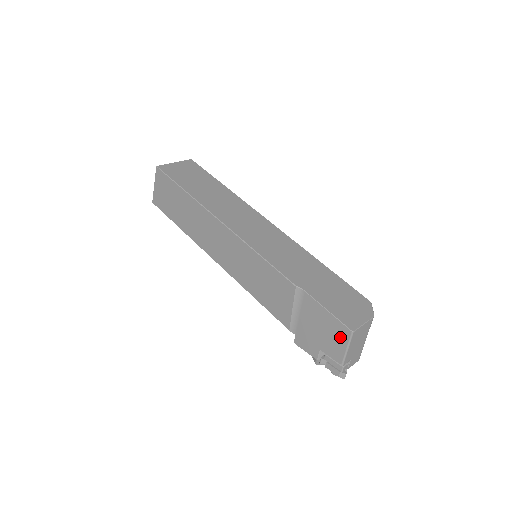
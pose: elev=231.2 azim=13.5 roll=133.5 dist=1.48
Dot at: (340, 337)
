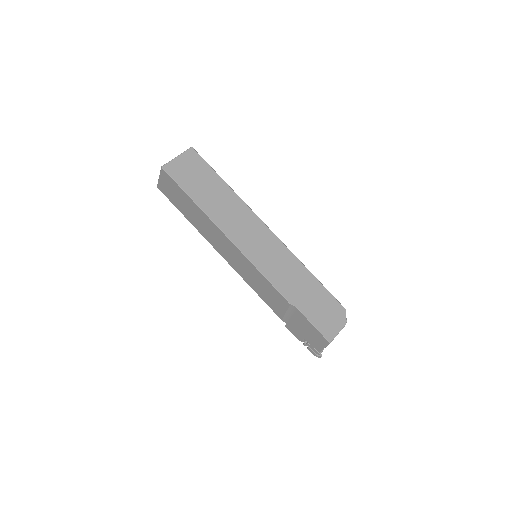
Dot at: (320, 341)
